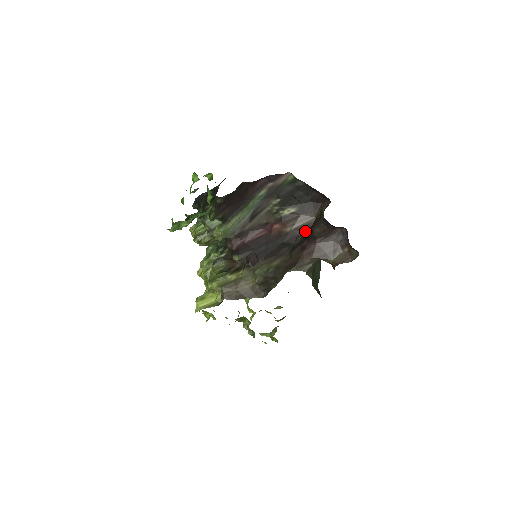
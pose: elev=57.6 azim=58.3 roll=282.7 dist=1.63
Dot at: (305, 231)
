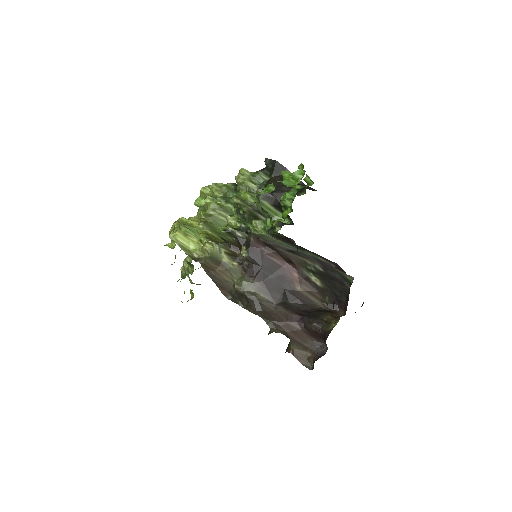
Dot at: (305, 303)
